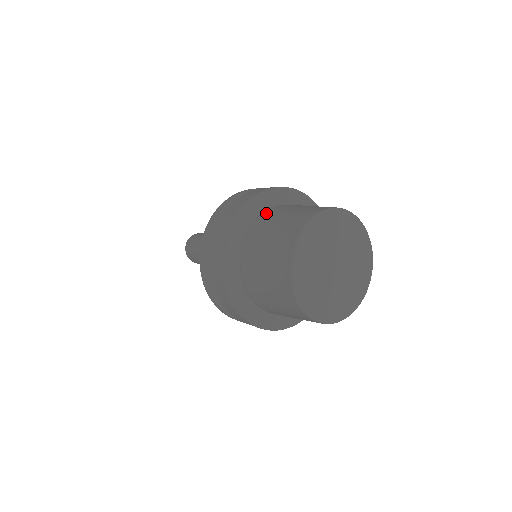
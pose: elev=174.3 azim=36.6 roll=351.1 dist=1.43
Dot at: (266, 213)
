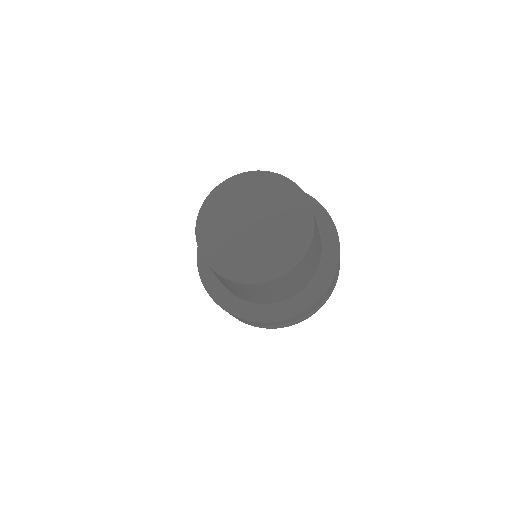
Dot at: occluded
